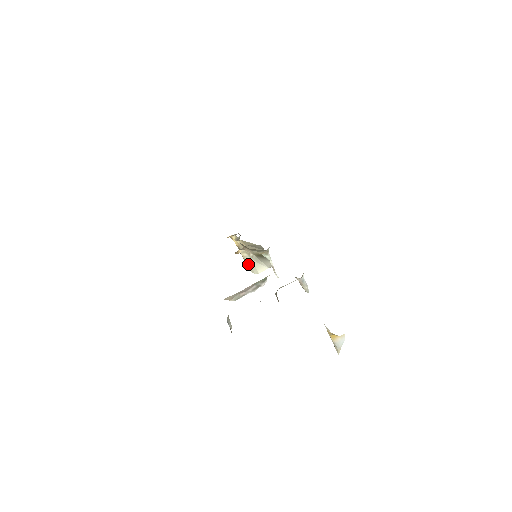
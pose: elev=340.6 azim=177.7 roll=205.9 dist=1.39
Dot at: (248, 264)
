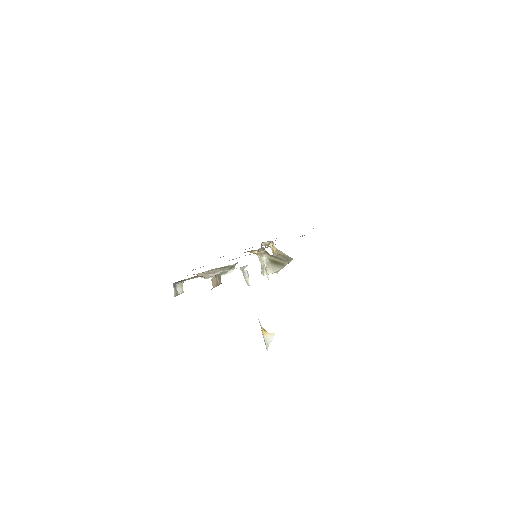
Dot at: (261, 266)
